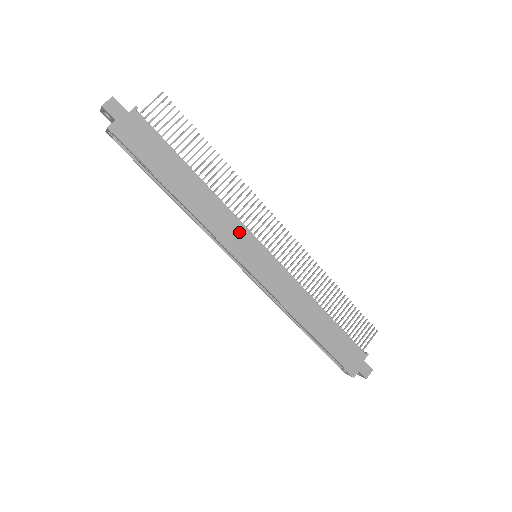
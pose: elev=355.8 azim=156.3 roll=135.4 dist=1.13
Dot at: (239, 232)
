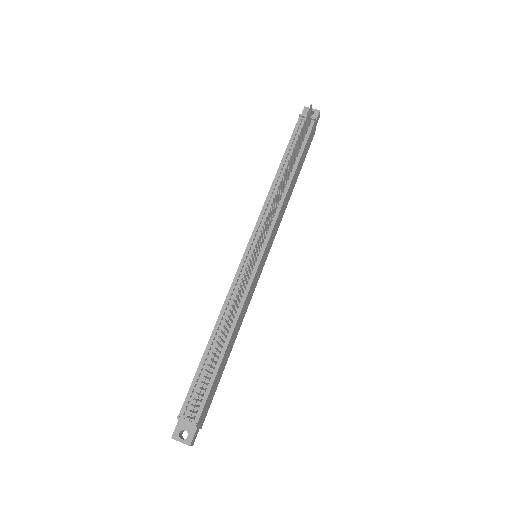
Dot at: (252, 286)
